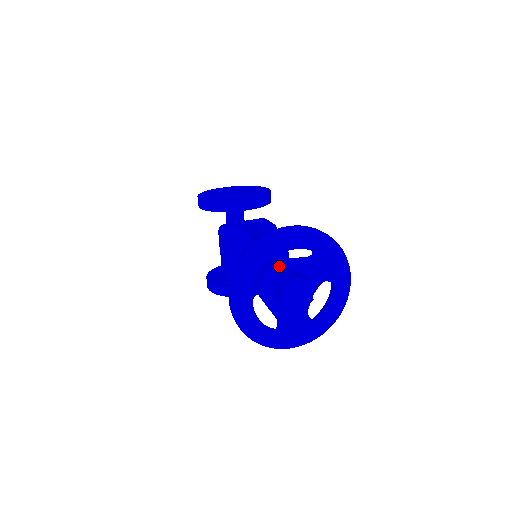
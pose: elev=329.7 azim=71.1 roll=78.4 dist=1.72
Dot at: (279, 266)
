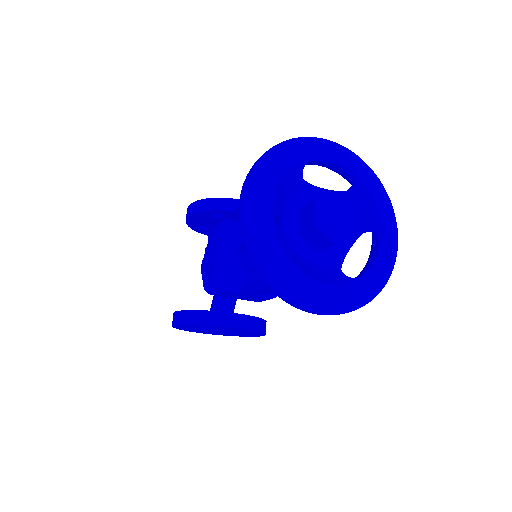
Dot at: (309, 192)
